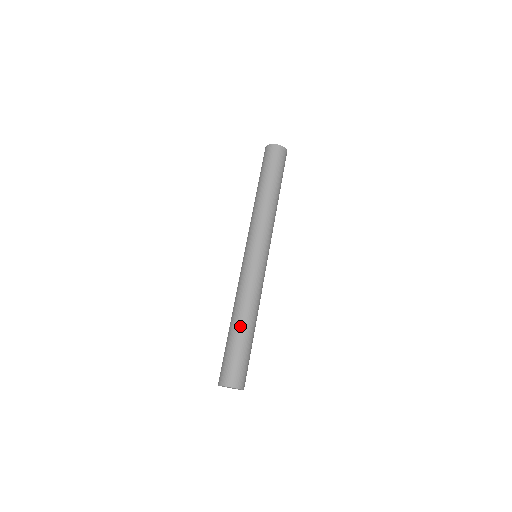
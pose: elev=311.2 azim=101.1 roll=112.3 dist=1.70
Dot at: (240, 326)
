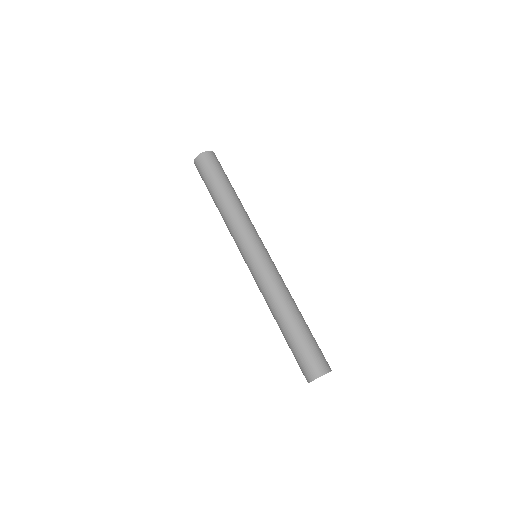
Dot at: (299, 317)
